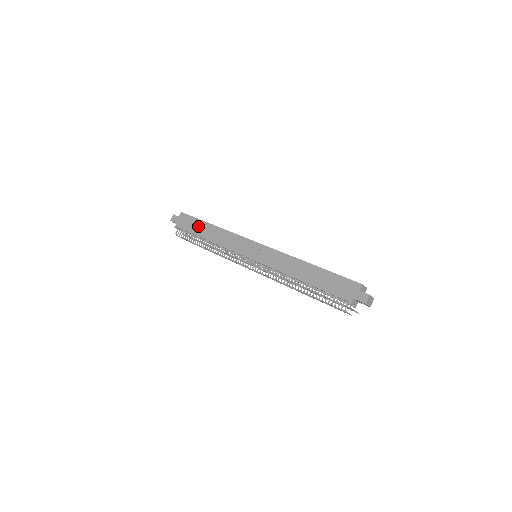
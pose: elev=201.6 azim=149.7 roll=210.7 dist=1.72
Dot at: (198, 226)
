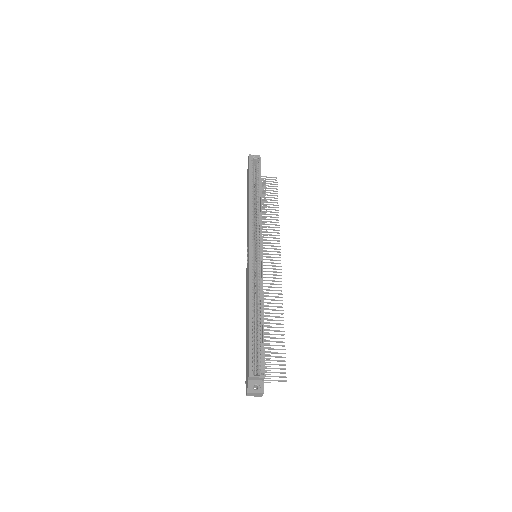
Dot at: (248, 186)
